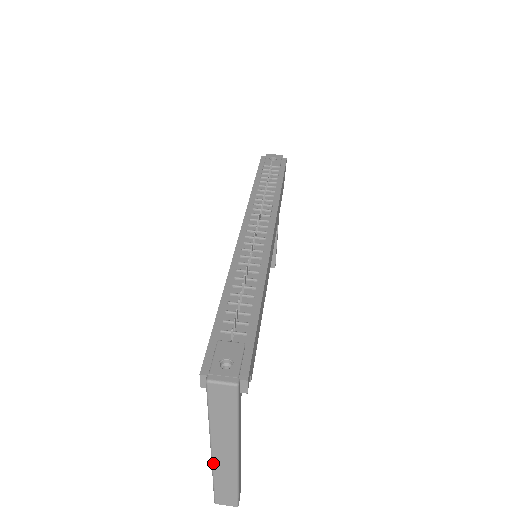
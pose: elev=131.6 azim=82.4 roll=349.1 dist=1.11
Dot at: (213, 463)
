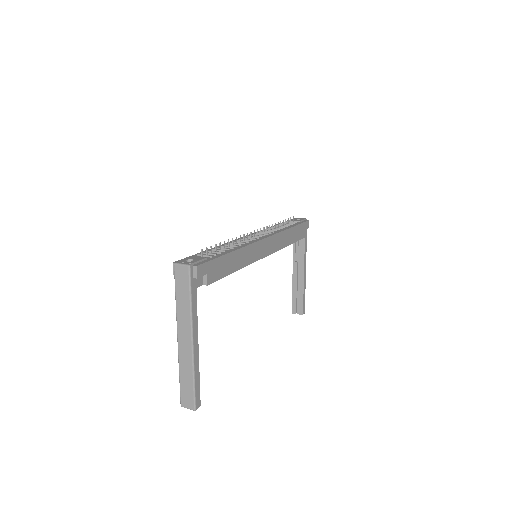
Dot at: (178, 351)
